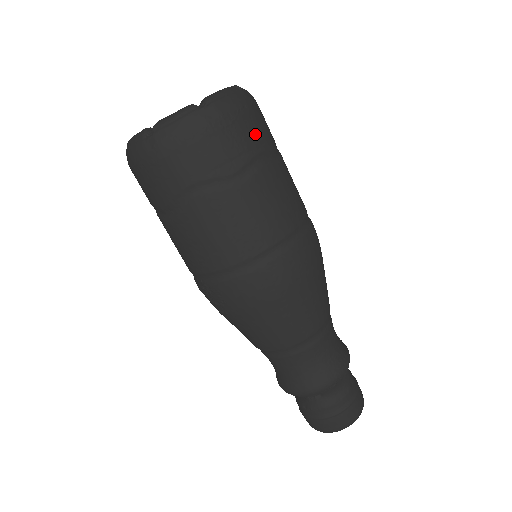
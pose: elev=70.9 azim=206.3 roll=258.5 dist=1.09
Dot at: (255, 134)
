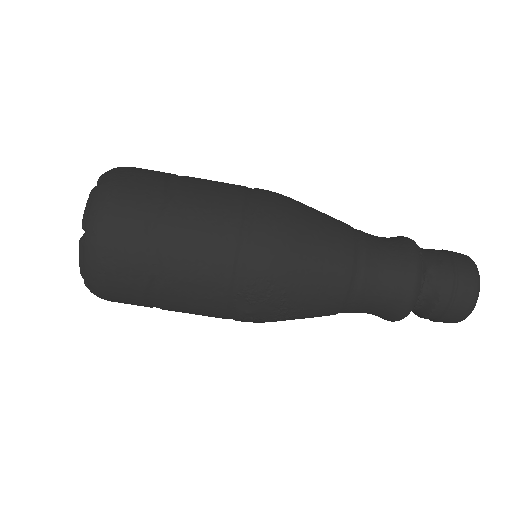
Dot at: (151, 171)
